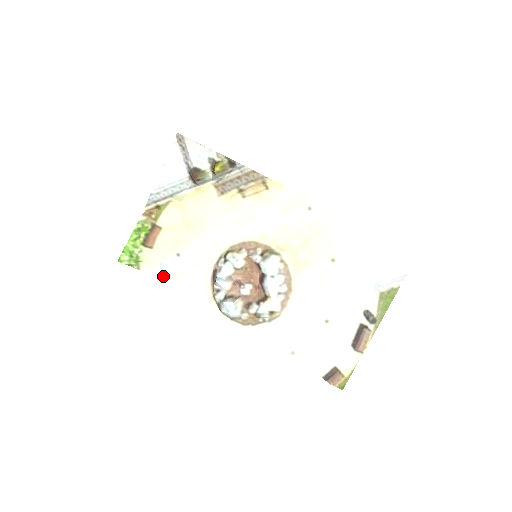
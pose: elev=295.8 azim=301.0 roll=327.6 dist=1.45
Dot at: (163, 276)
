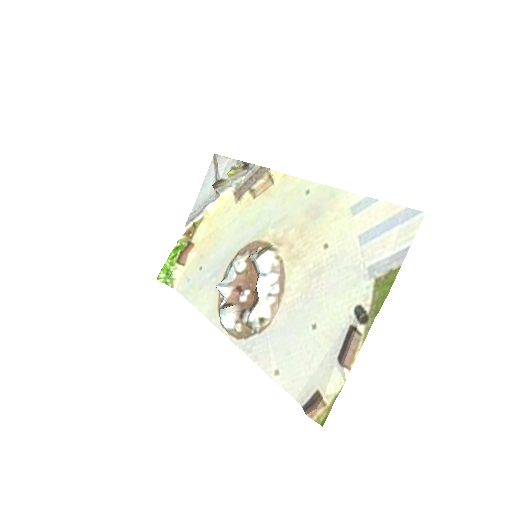
Dot at: (187, 292)
